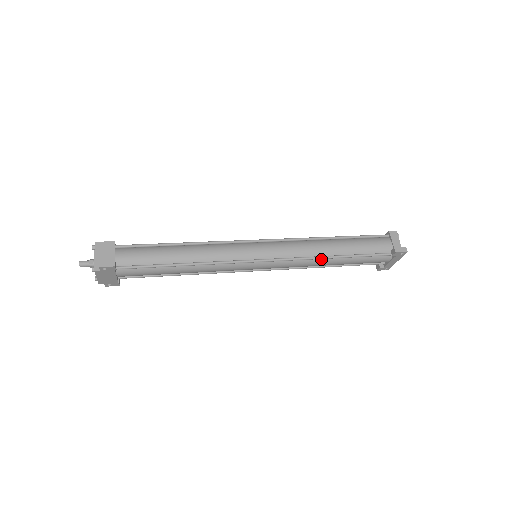
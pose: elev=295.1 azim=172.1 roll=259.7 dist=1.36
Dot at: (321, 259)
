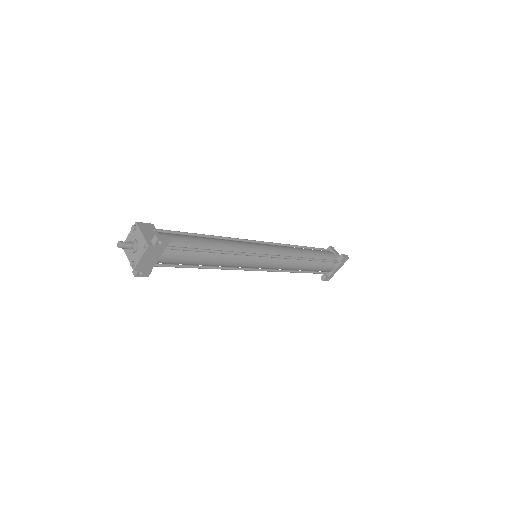
Dot at: (301, 261)
